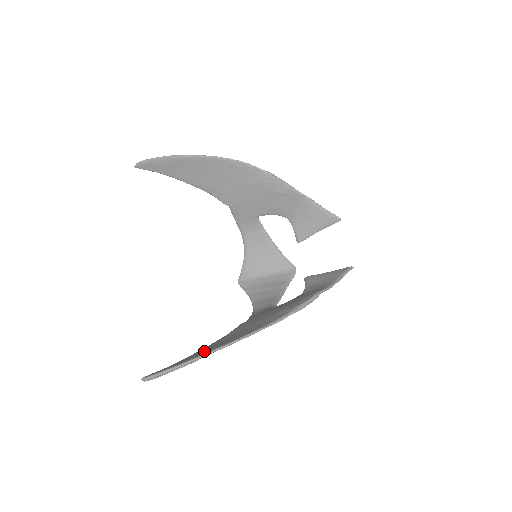
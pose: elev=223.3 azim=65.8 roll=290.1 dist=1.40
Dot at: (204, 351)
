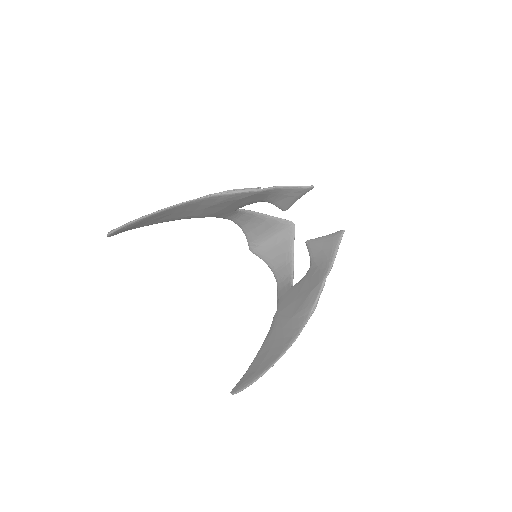
Dot at: (261, 365)
